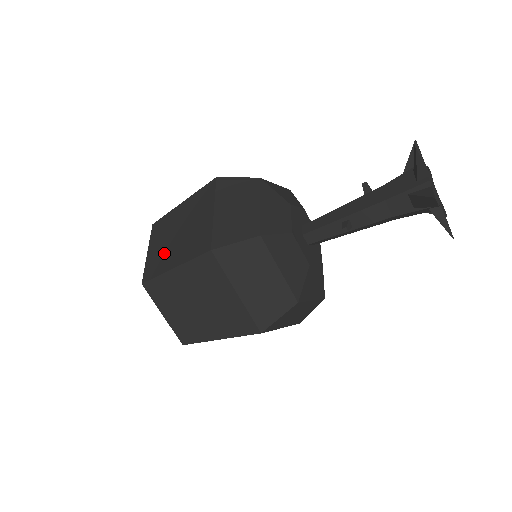
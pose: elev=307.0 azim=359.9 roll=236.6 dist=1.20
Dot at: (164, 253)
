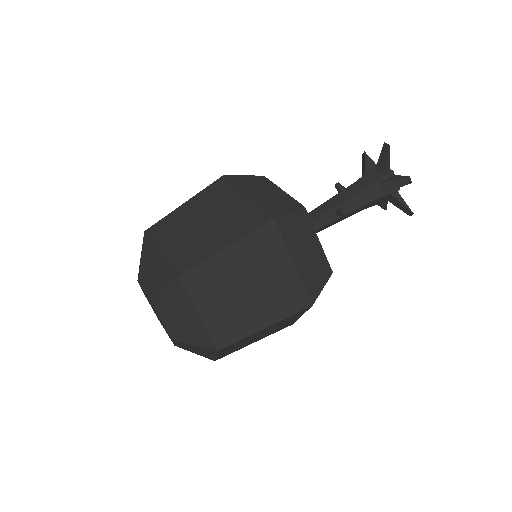
Dot at: (195, 243)
